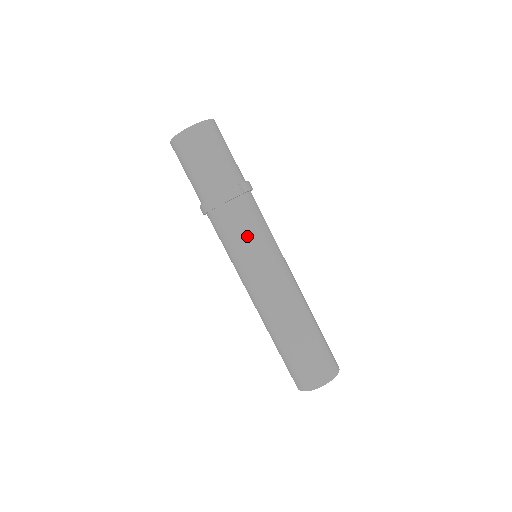
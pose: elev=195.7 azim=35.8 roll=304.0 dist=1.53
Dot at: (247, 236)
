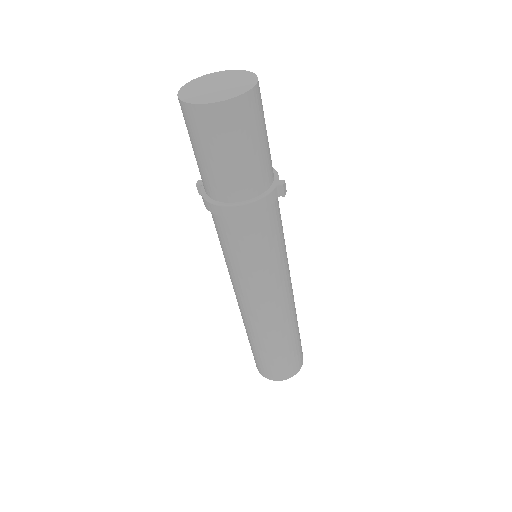
Dot at: (272, 247)
